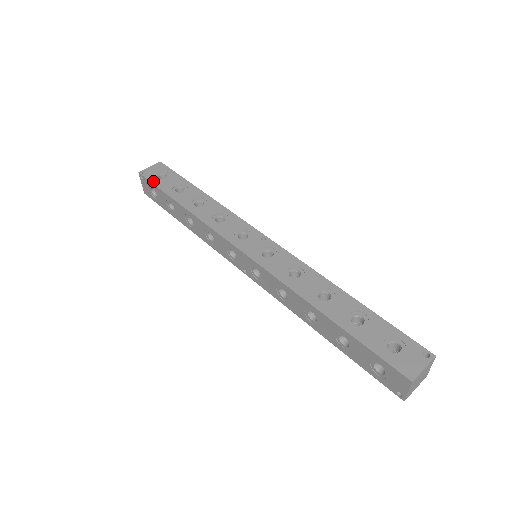
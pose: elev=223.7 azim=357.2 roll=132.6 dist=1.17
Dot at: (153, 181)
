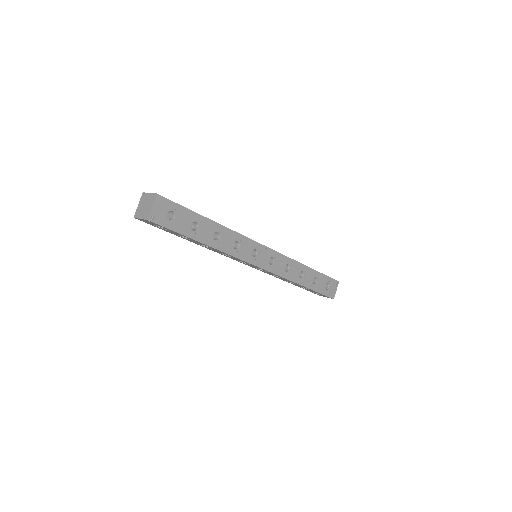
Dot at: (168, 226)
